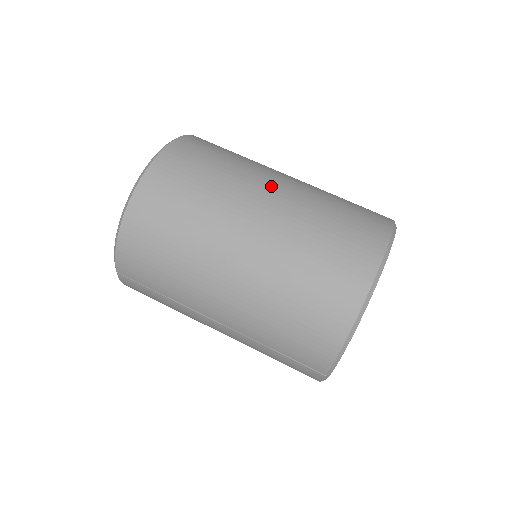
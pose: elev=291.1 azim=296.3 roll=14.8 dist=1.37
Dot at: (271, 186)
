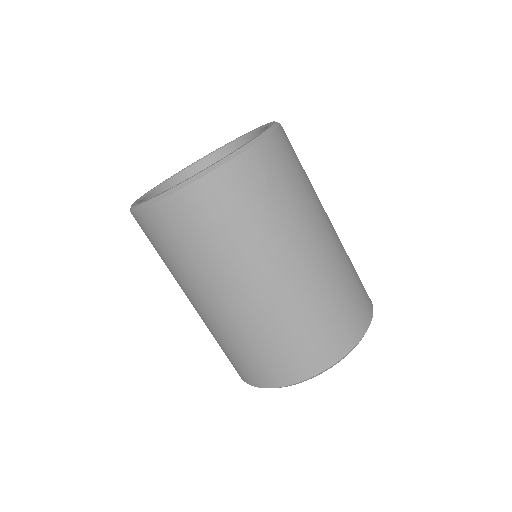
Dot at: (326, 226)
